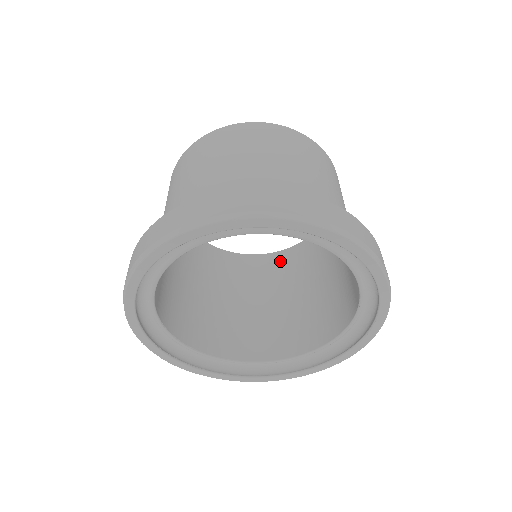
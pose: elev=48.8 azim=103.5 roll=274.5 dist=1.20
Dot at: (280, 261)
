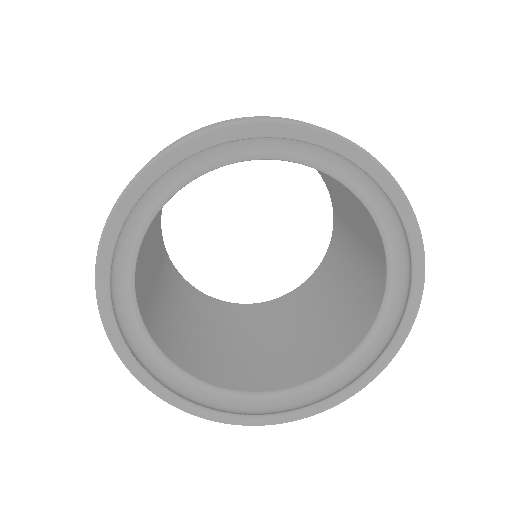
Dot at: (276, 306)
